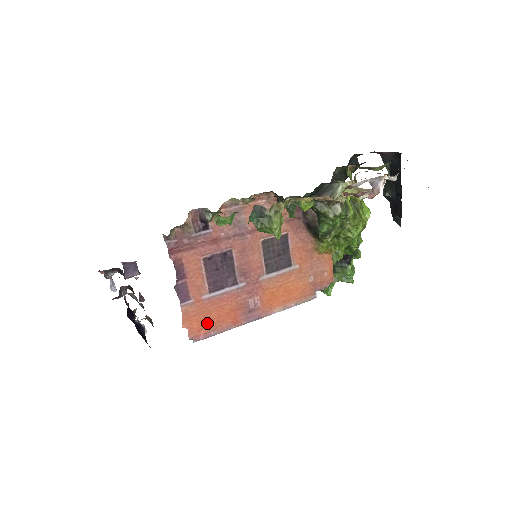
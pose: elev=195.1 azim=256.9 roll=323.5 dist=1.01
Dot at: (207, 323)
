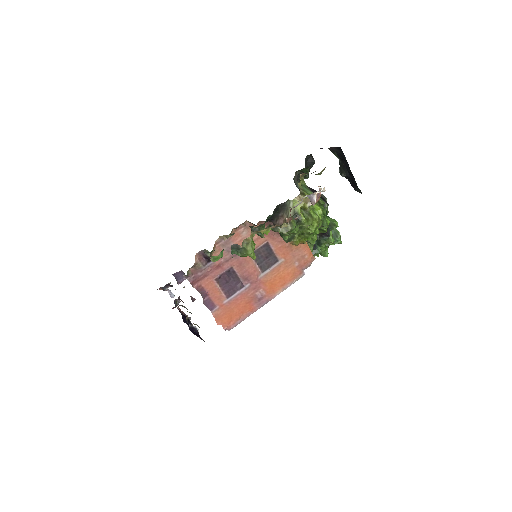
Dot at: (233, 317)
